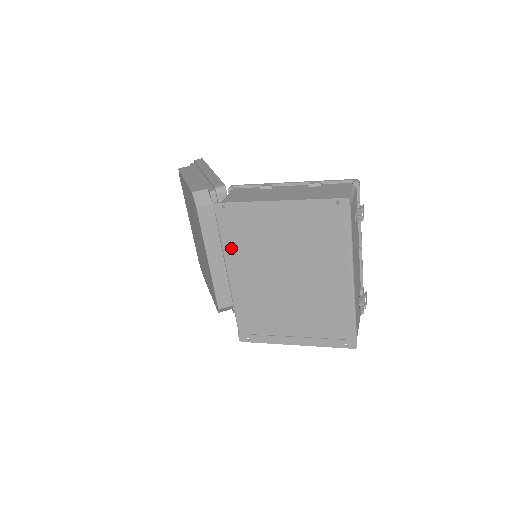
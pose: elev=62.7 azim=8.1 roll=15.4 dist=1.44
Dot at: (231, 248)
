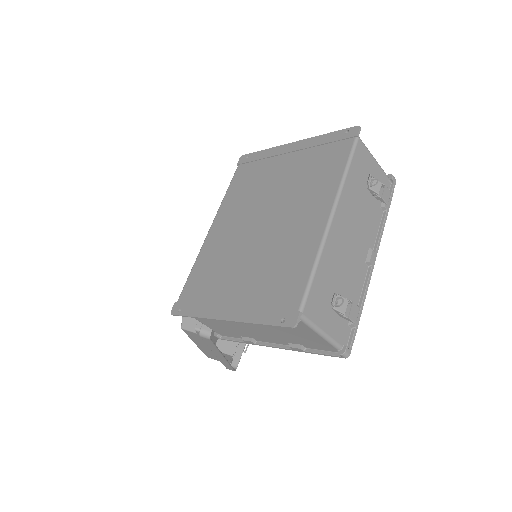
Dot at: (231, 196)
